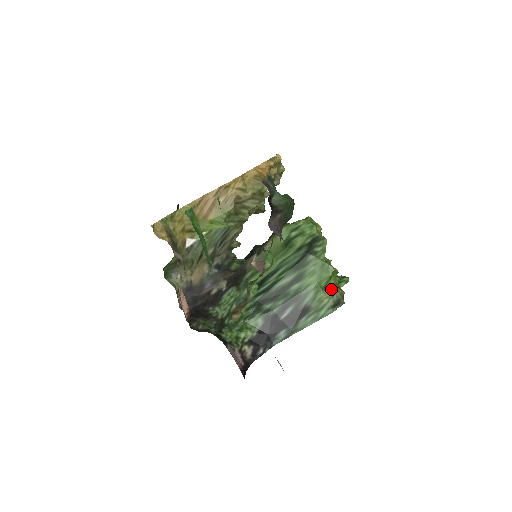
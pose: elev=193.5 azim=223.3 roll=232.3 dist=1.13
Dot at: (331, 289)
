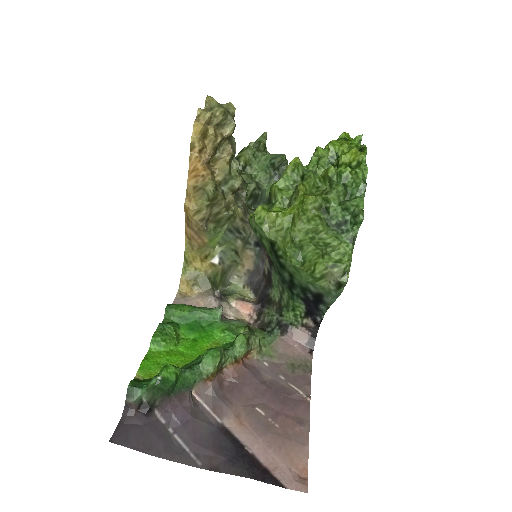
Dot at: (323, 276)
